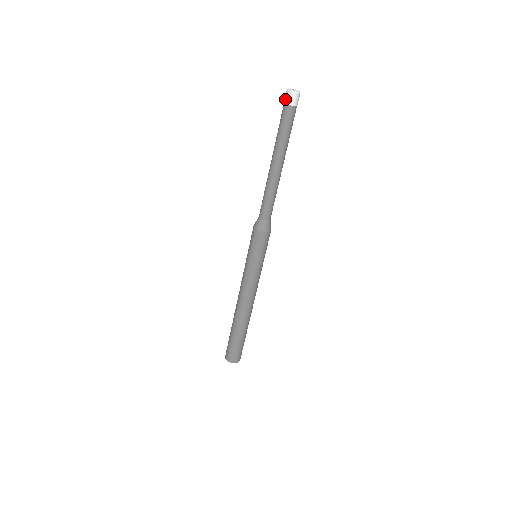
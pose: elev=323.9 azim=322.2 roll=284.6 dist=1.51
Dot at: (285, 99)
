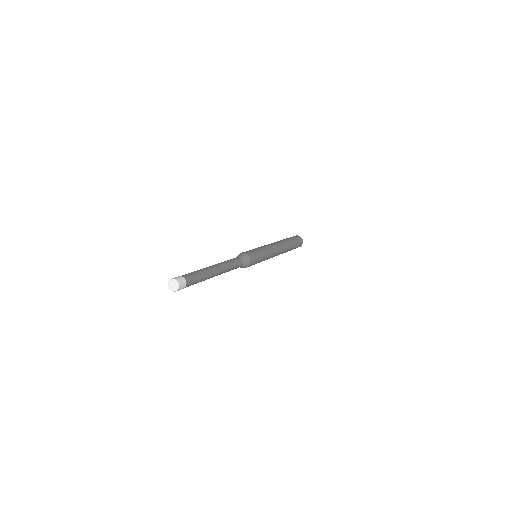
Dot at: occluded
